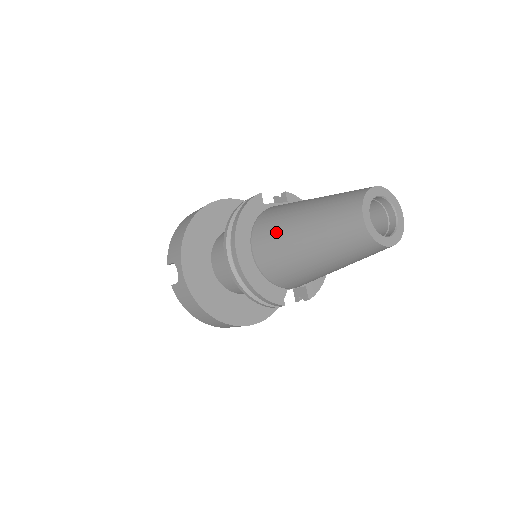
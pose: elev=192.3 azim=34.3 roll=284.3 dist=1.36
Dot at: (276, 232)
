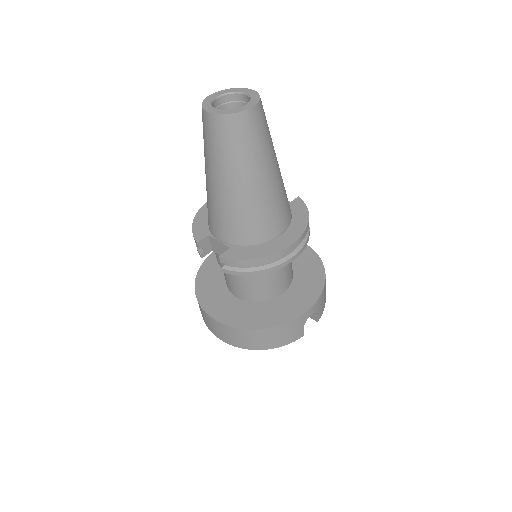
Dot at: occluded
